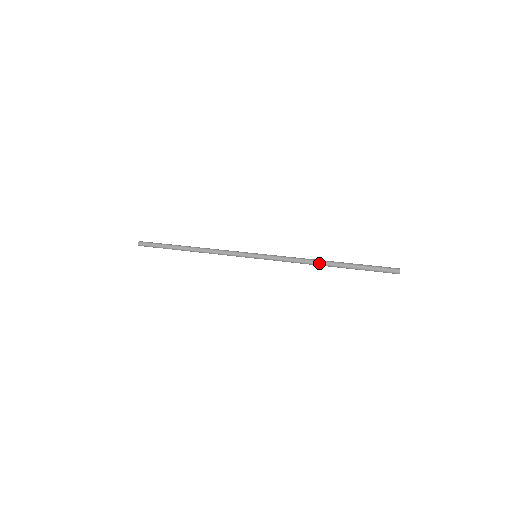
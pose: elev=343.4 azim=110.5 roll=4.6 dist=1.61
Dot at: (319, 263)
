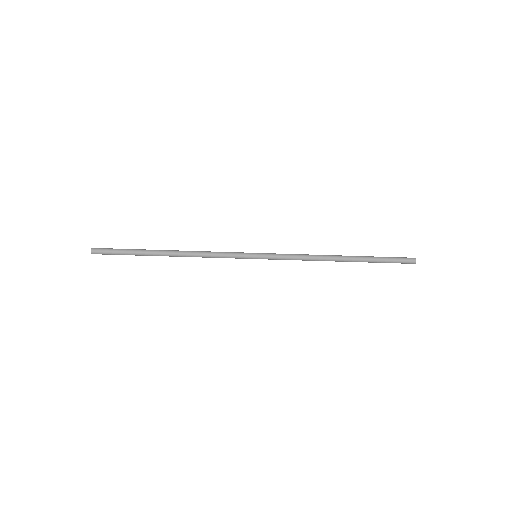
Dot at: (332, 256)
